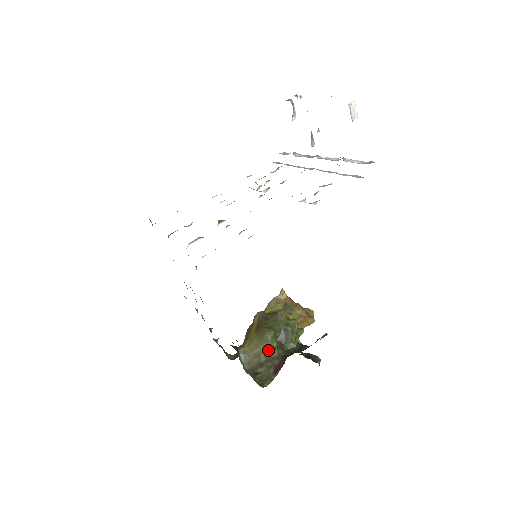
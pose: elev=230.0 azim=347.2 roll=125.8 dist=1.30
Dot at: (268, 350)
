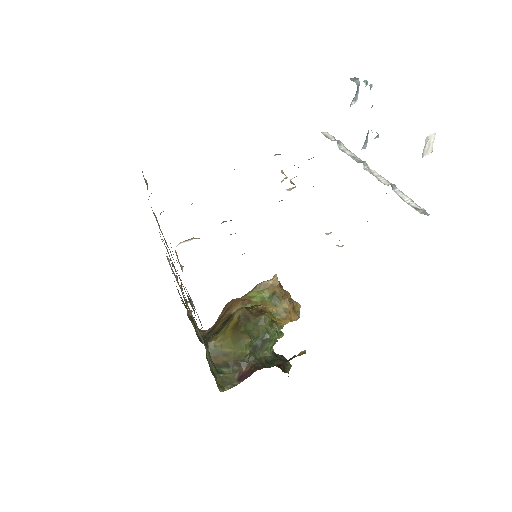
Dot at: (239, 355)
